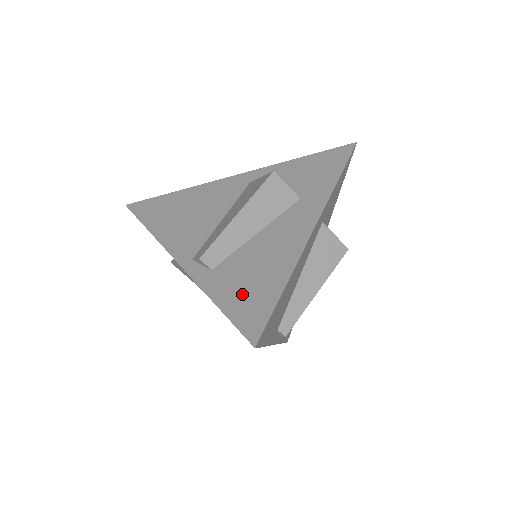
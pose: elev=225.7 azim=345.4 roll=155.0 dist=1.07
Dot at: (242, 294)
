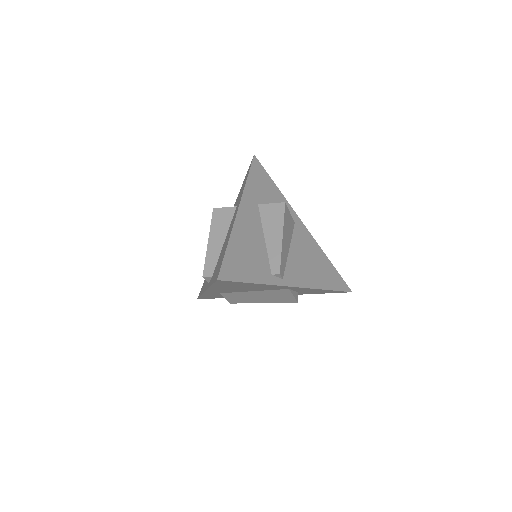
Dot at: (217, 269)
